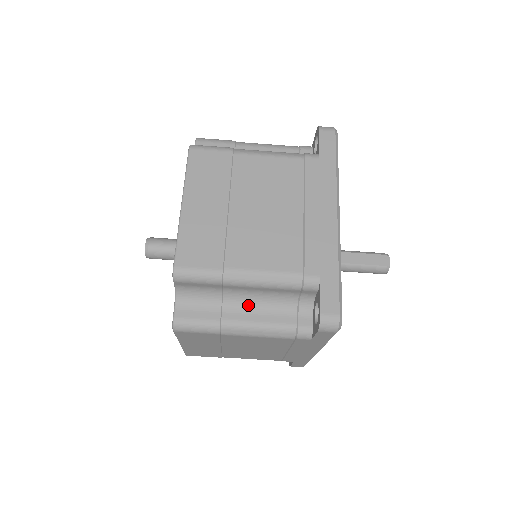
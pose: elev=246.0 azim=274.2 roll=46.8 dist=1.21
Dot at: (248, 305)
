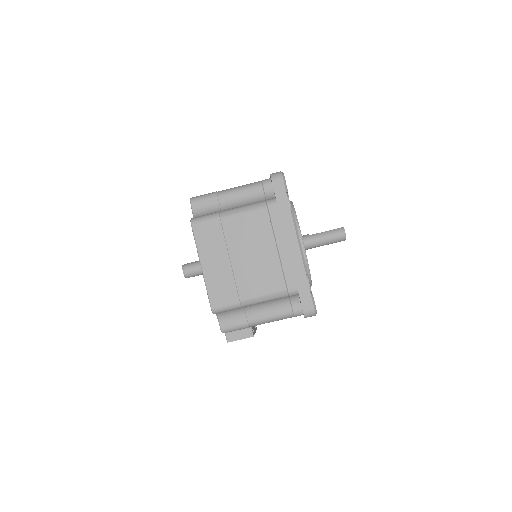
Dot at: occluded
